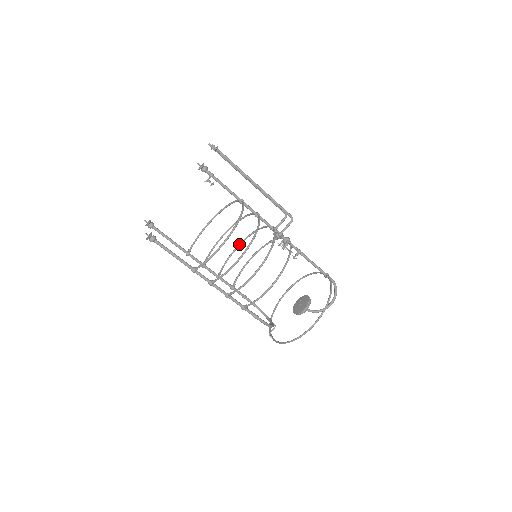
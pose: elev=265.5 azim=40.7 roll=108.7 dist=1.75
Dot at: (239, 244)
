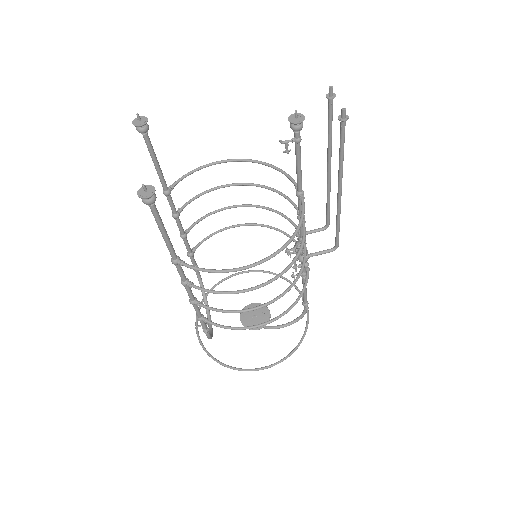
Dot at: (236, 206)
